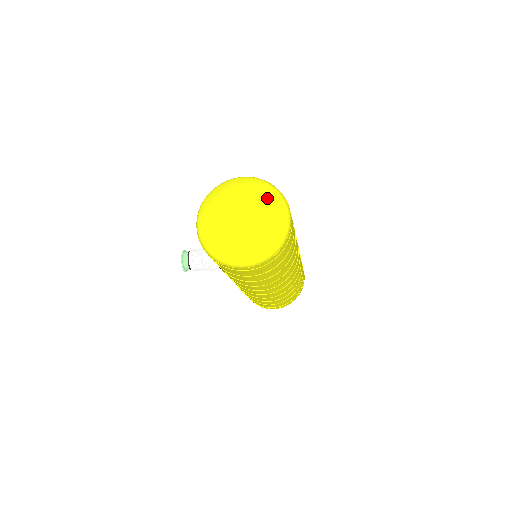
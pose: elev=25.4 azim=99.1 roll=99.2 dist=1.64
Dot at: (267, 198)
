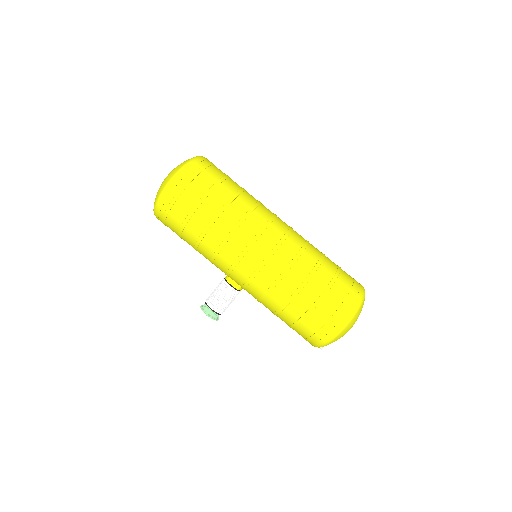
Dot at: occluded
